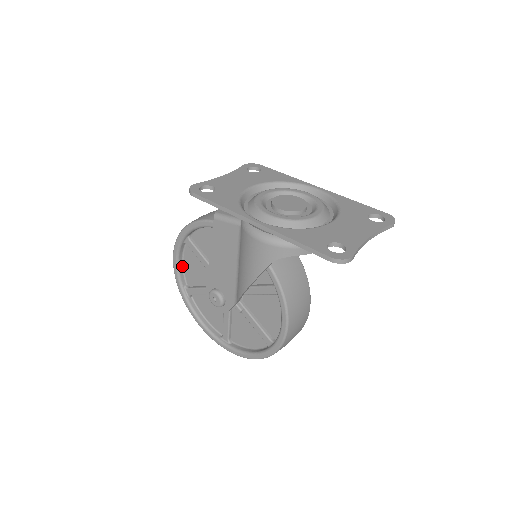
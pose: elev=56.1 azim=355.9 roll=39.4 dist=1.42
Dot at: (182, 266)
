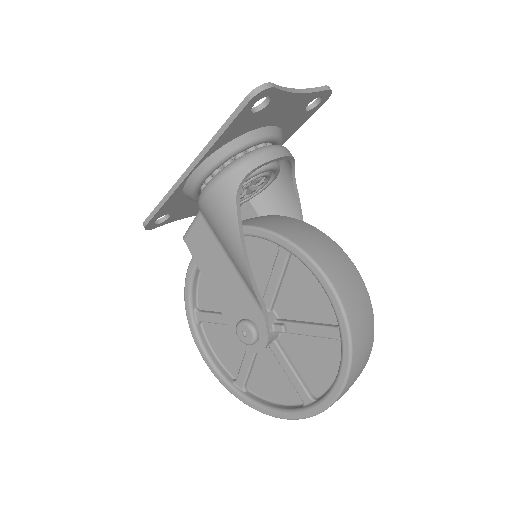
Dot at: (216, 359)
